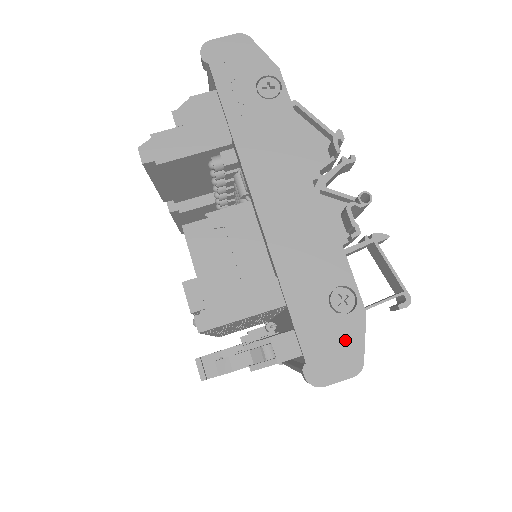
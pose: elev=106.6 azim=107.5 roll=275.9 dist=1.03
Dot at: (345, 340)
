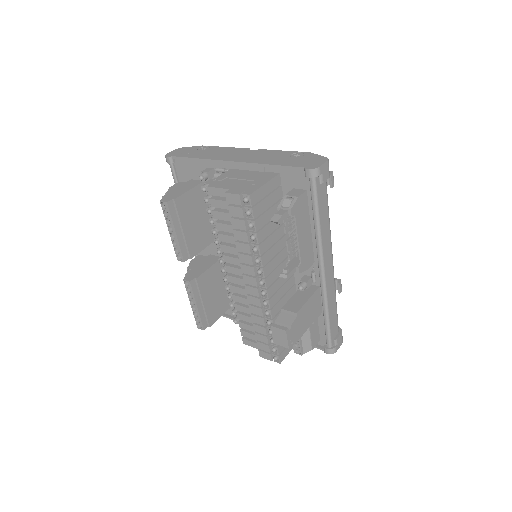
Dot at: (311, 158)
